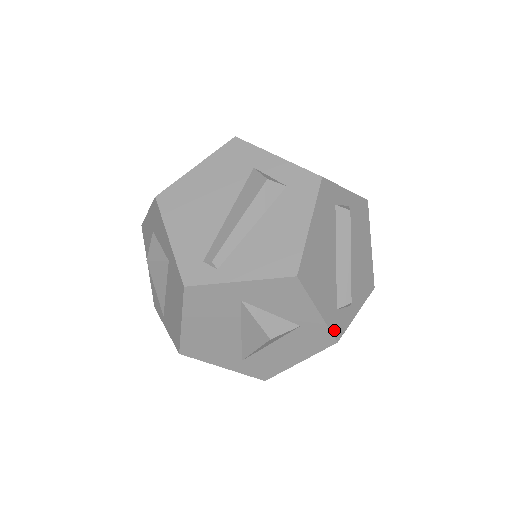
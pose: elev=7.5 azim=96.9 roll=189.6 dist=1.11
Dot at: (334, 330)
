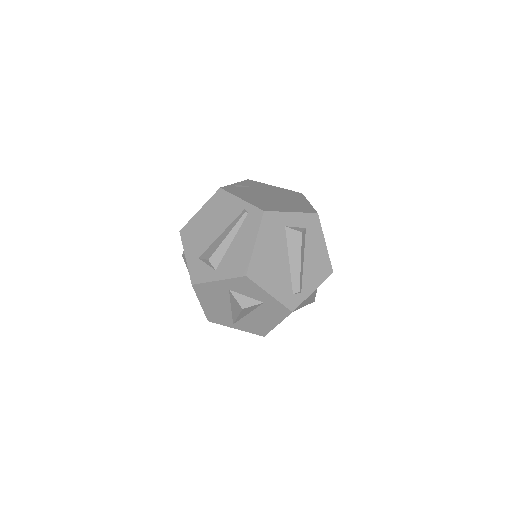
Dot at: occluded
